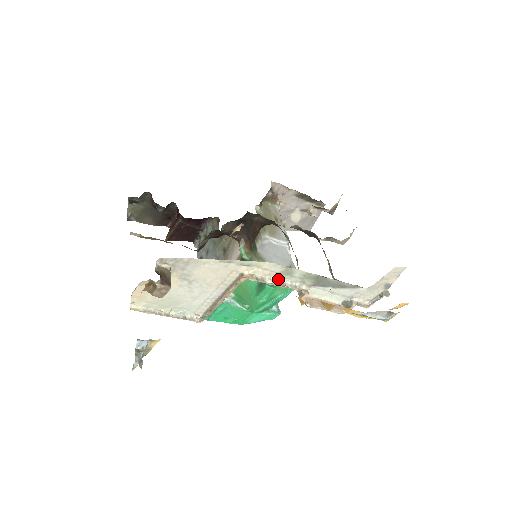
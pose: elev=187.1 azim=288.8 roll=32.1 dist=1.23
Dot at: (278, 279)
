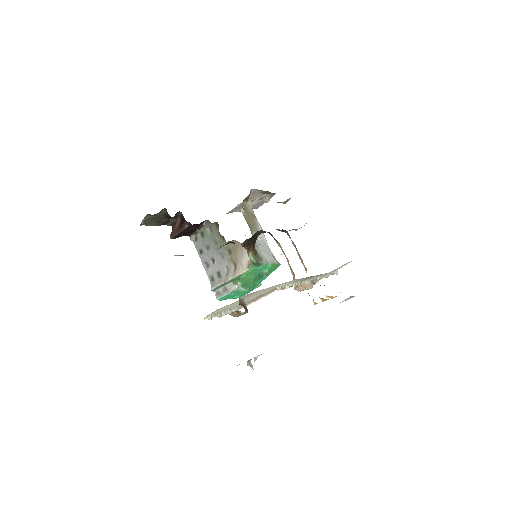
Dot at: (291, 284)
